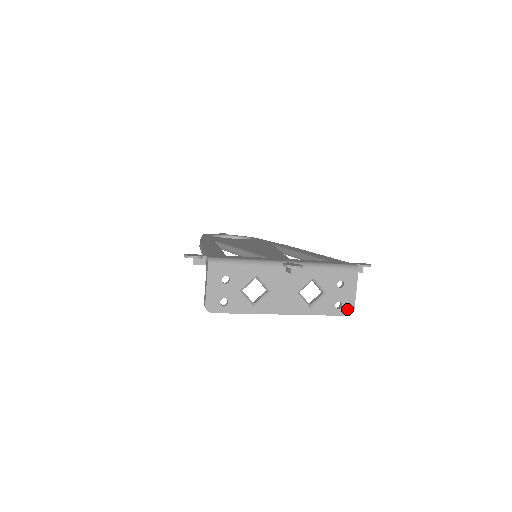
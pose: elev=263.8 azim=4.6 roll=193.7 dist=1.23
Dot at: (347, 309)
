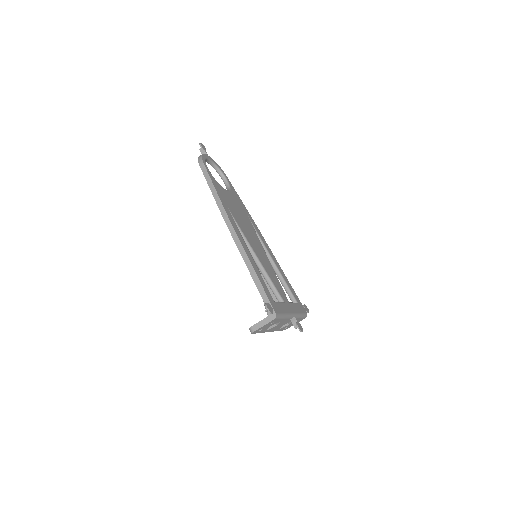
Dot at: (287, 328)
